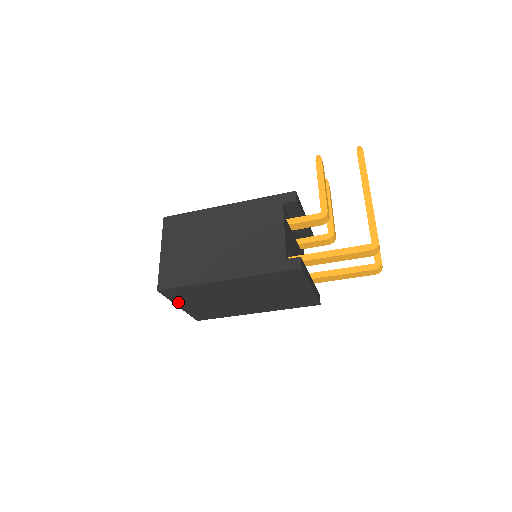
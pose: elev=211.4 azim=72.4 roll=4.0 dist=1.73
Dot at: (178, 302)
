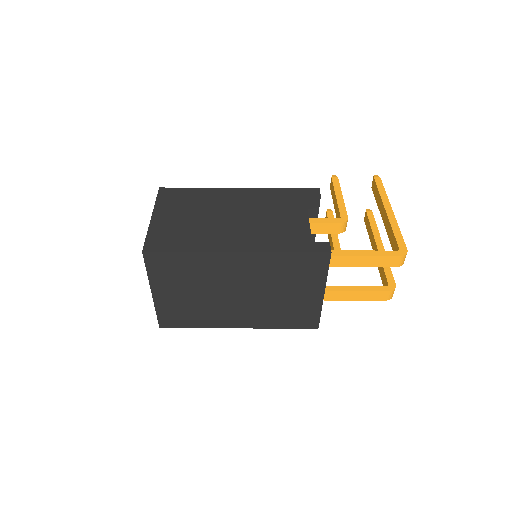
Dot at: (156, 283)
